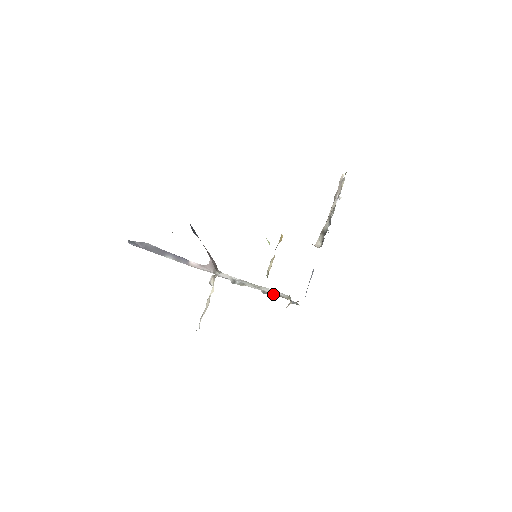
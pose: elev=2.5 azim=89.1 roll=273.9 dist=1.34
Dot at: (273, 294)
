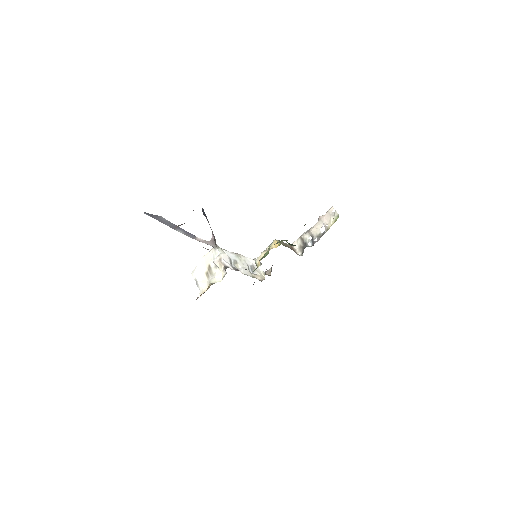
Dot at: (257, 276)
